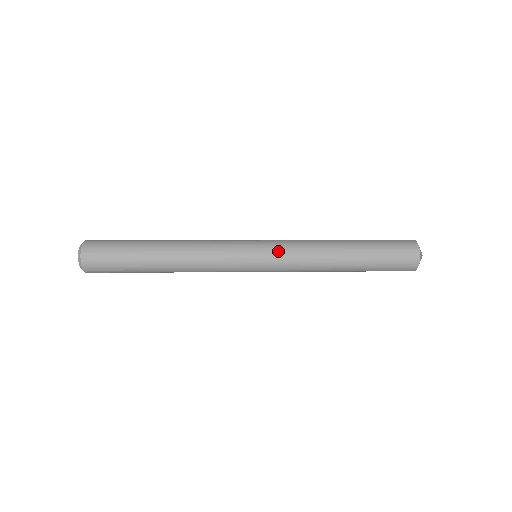
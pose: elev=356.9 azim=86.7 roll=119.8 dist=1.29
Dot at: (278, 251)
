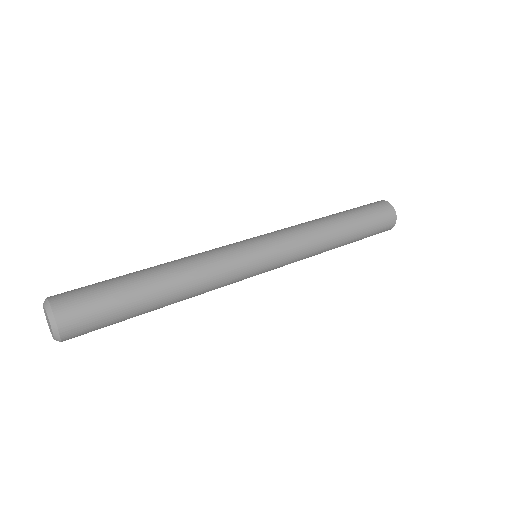
Dot at: (282, 241)
